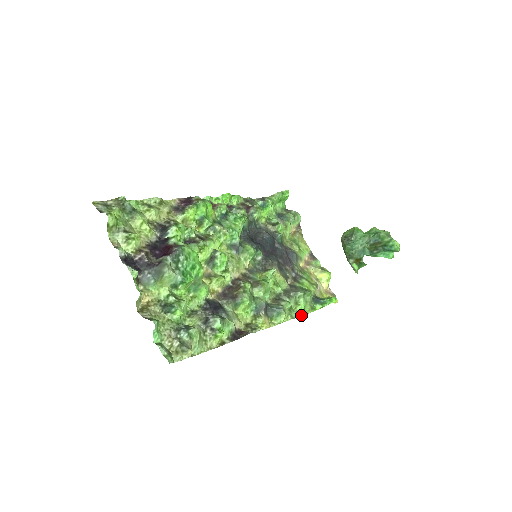
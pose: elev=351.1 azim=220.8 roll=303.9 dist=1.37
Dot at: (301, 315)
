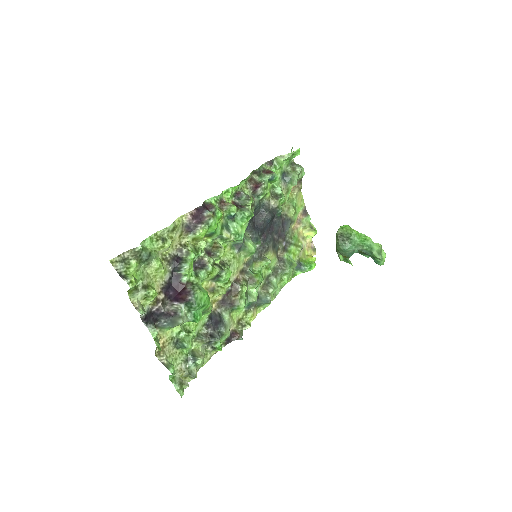
Dot at: (283, 286)
